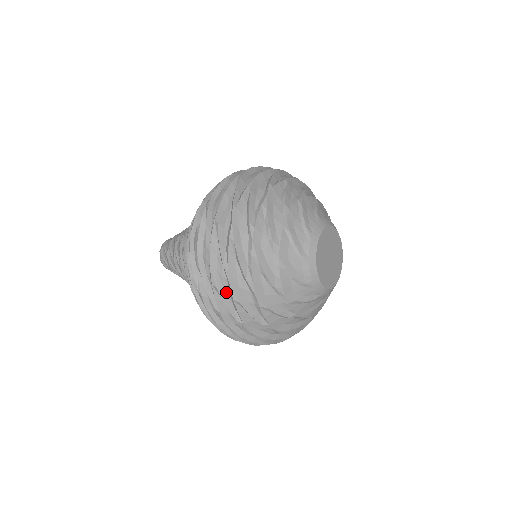
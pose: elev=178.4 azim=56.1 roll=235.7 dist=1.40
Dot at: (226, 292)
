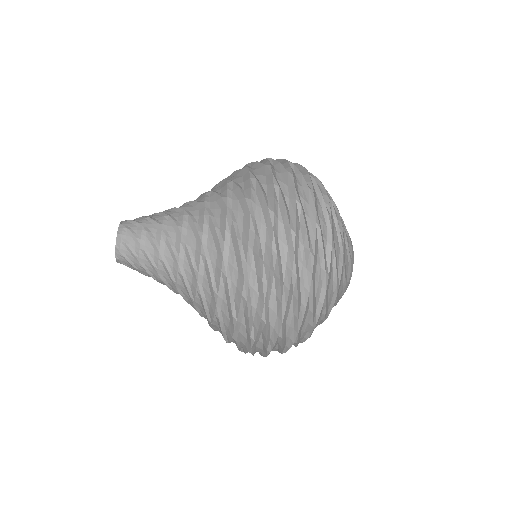
Dot at: occluded
